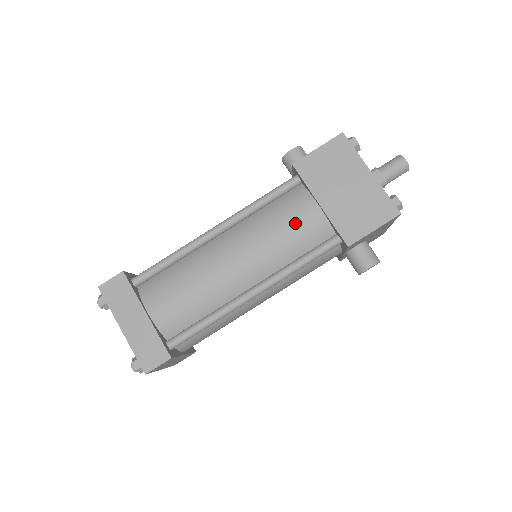
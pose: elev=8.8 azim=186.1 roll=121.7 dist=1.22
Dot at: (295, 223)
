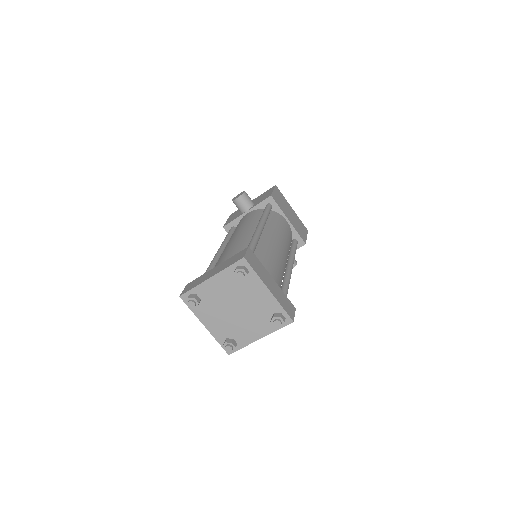
Dot at: (286, 229)
